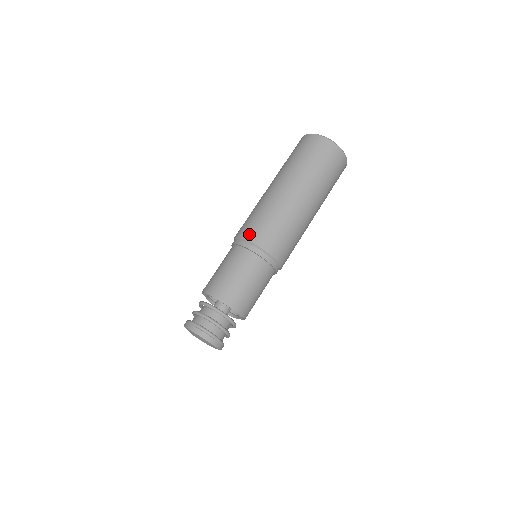
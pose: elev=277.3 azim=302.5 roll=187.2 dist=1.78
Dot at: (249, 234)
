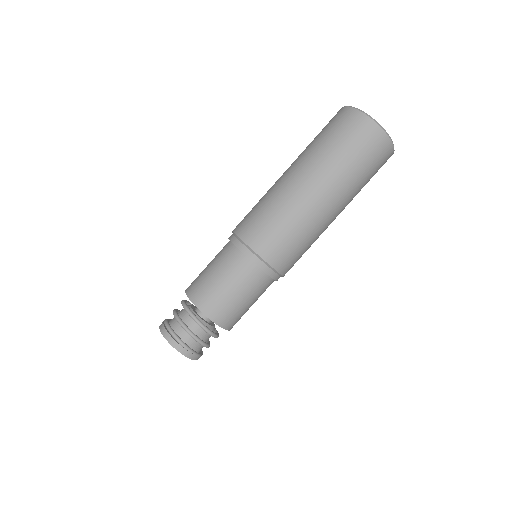
Dot at: (238, 225)
